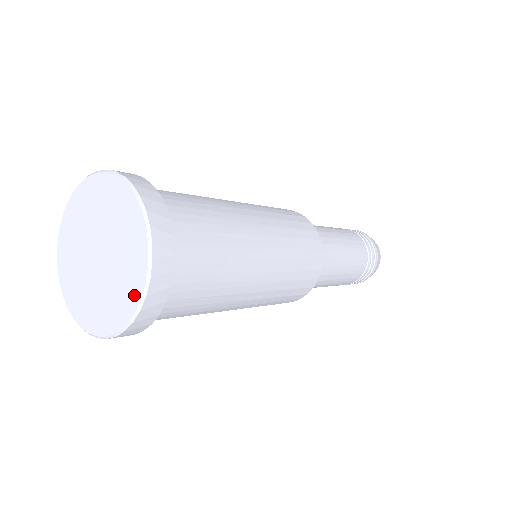
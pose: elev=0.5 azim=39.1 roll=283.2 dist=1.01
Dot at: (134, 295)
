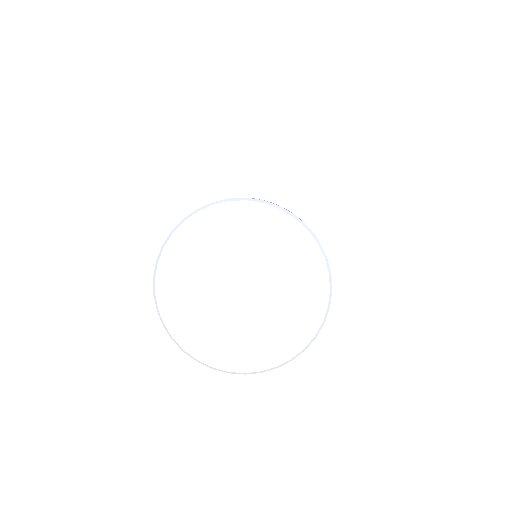
Dot at: (267, 359)
